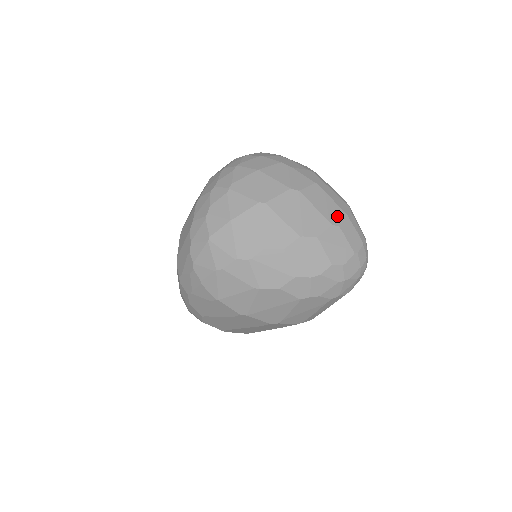
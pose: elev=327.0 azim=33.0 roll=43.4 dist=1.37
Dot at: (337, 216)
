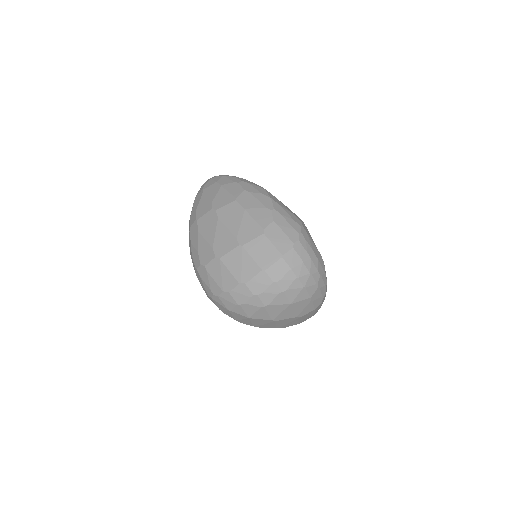
Dot at: occluded
